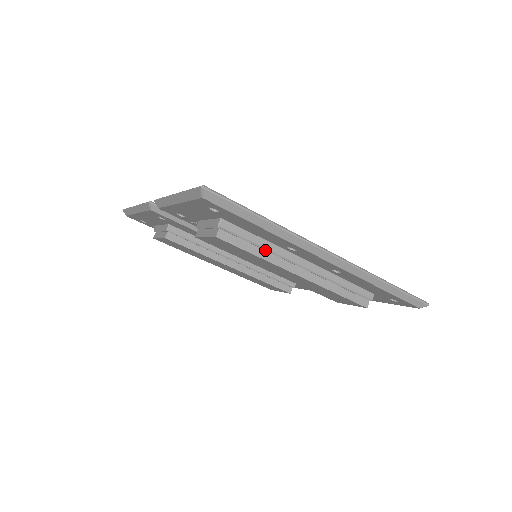
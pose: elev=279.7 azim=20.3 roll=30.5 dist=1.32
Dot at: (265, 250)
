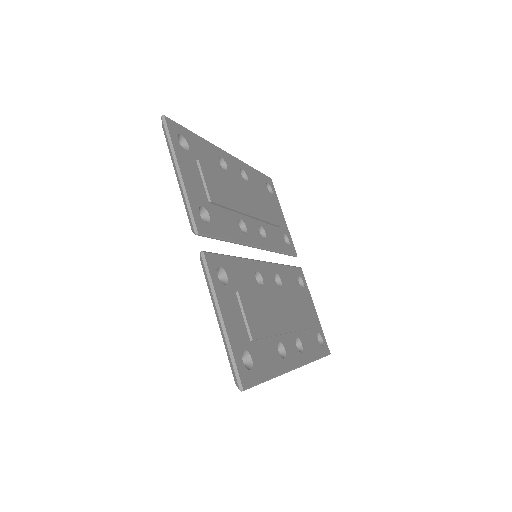
Dot at: occluded
